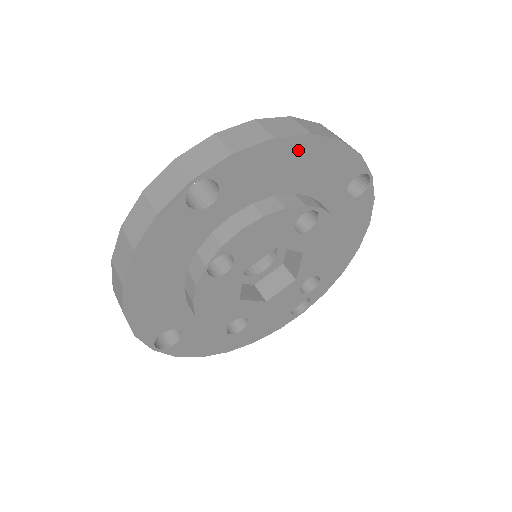
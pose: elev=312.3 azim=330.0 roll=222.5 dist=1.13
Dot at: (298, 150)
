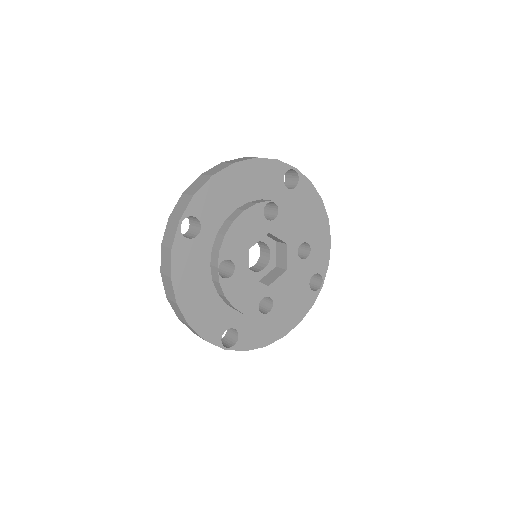
Dot at: (321, 219)
